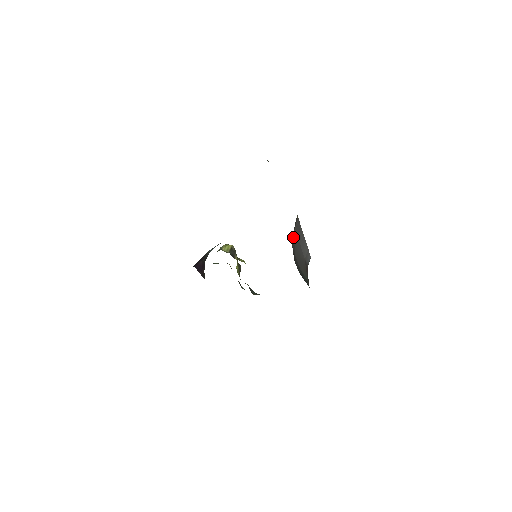
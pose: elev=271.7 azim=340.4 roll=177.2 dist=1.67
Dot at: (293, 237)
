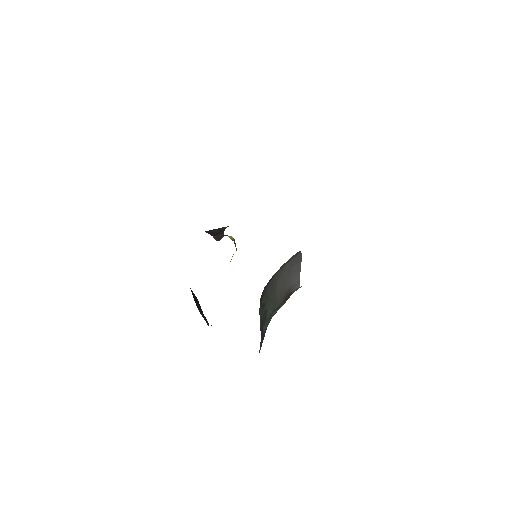
Dot at: (284, 266)
